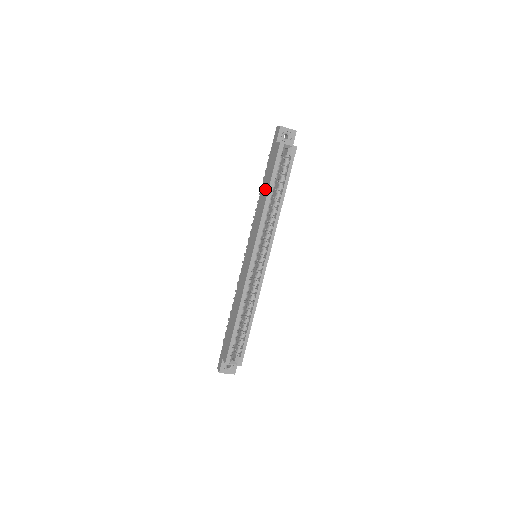
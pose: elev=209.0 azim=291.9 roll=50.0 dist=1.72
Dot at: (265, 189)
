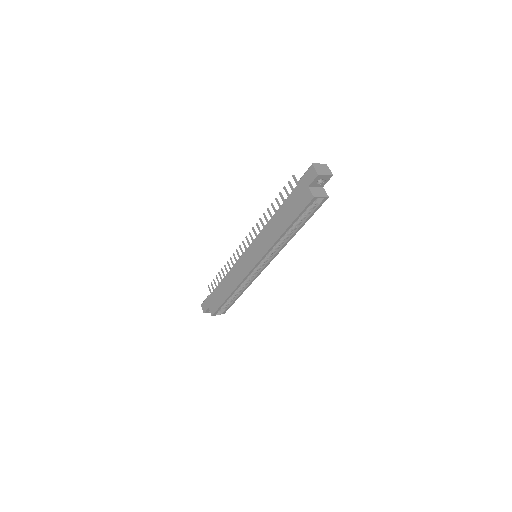
Dot at: (283, 222)
